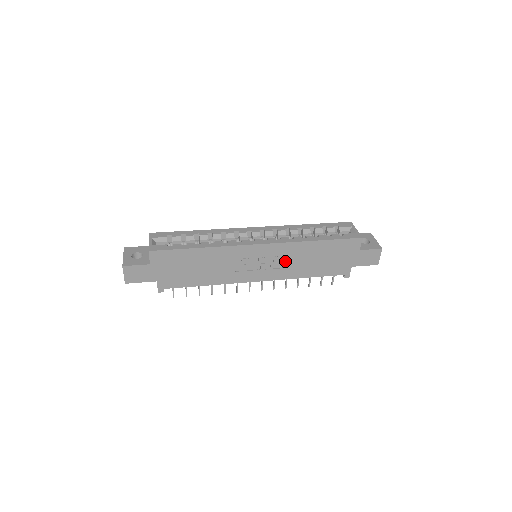
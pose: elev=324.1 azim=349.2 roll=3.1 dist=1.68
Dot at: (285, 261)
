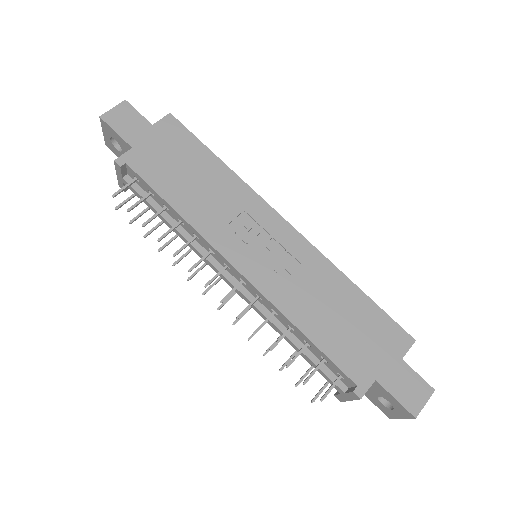
Dot at: (296, 275)
